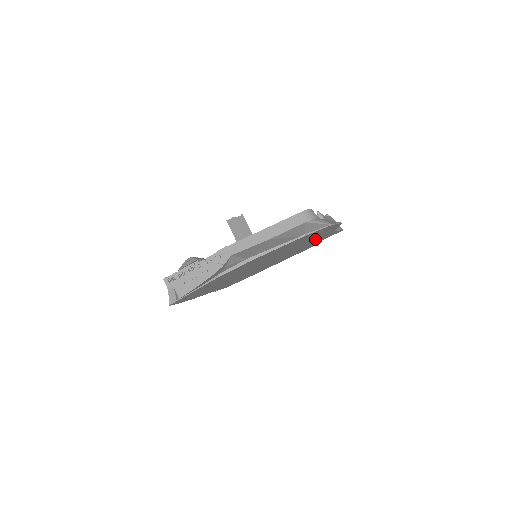
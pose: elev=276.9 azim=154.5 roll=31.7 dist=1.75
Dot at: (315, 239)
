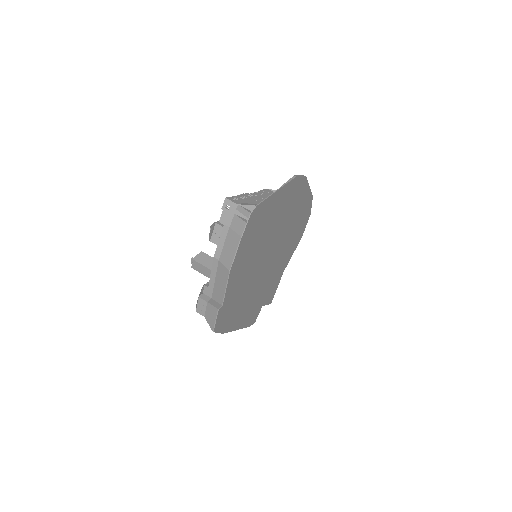
Dot at: (281, 264)
